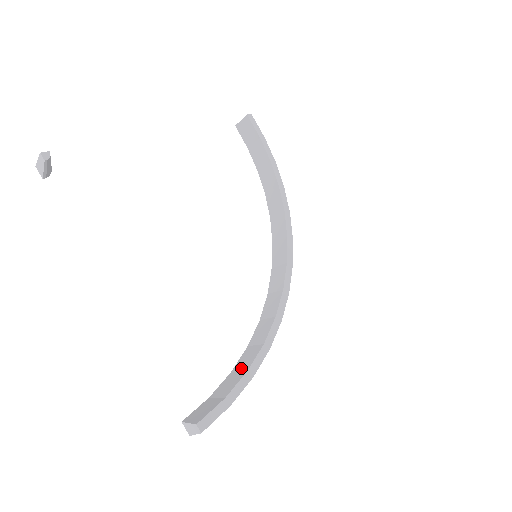
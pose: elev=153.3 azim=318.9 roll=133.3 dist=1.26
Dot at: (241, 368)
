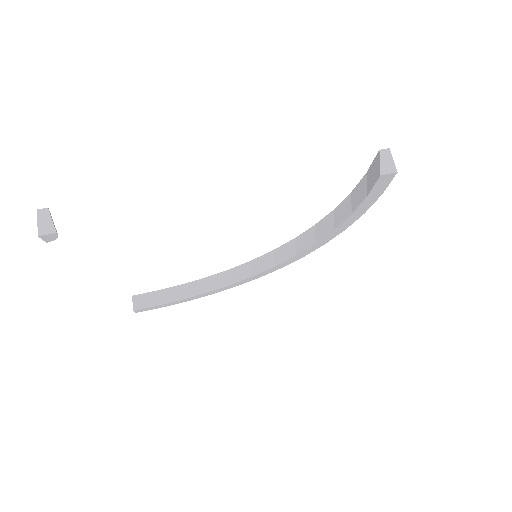
Dot at: (349, 205)
